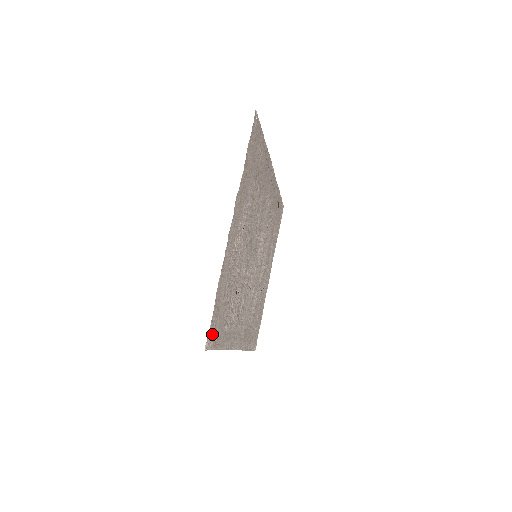
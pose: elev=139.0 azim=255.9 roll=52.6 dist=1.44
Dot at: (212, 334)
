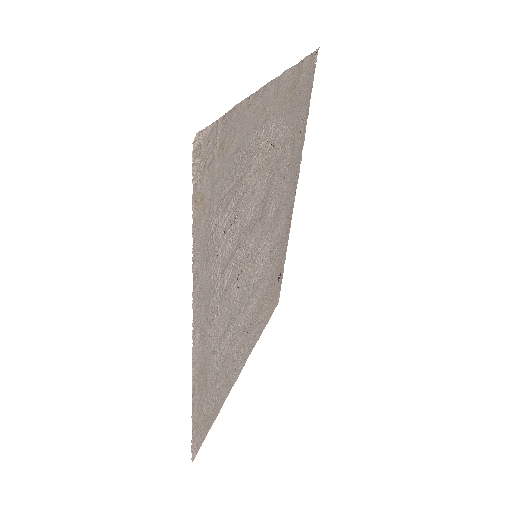
Dot at: (206, 154)
